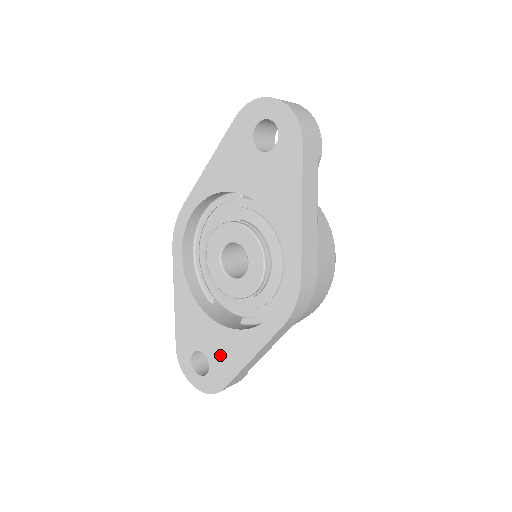
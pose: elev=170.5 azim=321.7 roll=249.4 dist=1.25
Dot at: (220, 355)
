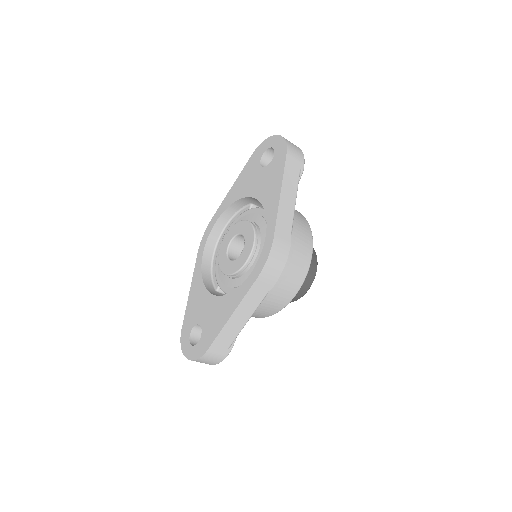
Dot at: (211, 321)
